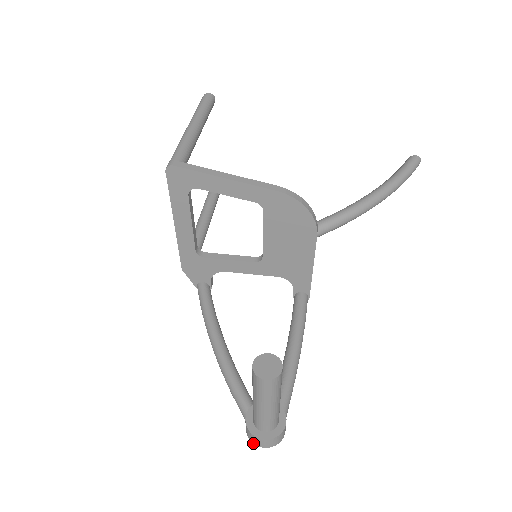
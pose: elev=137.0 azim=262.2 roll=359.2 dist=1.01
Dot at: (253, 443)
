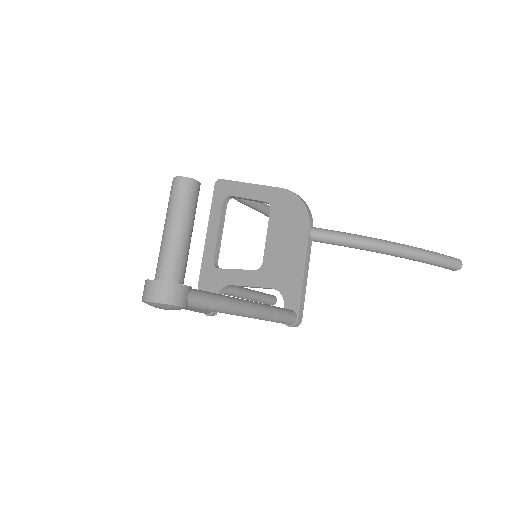
Dot at: (142, 300)
